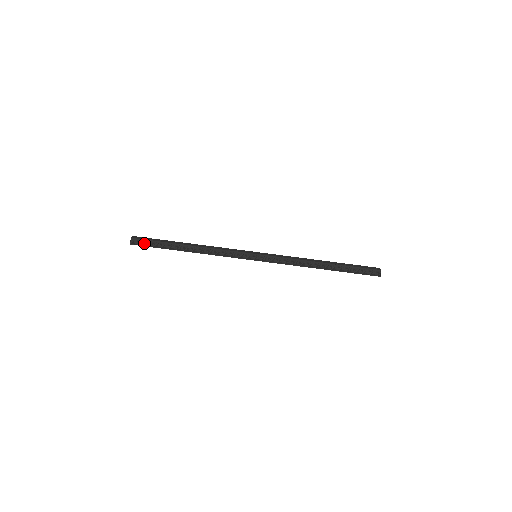
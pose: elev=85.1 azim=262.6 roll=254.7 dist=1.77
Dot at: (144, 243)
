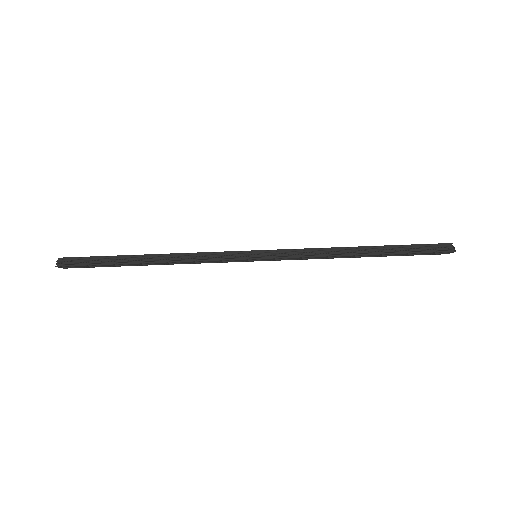
Dot at: (78, 261)
